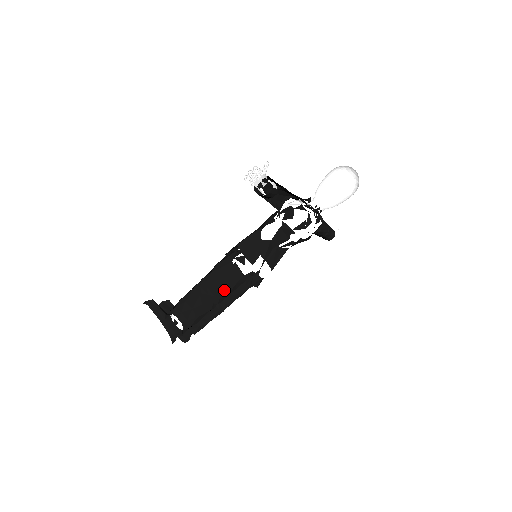
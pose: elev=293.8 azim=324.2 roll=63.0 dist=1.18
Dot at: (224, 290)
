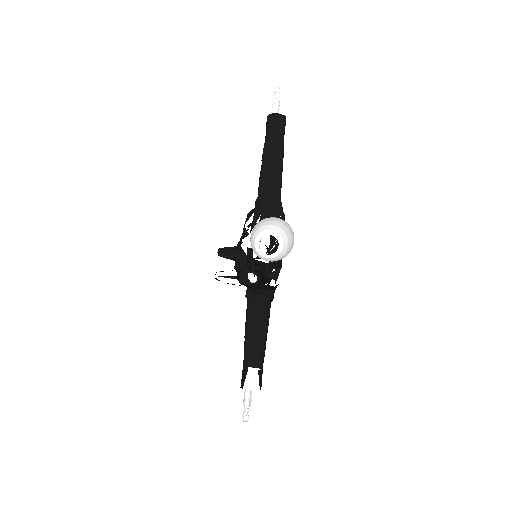
Dot at: (258, 266)
